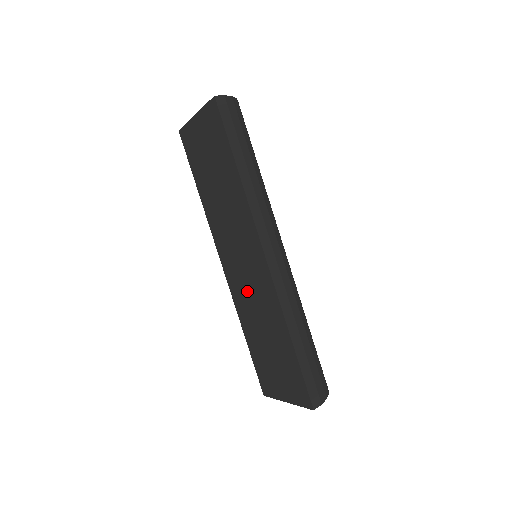
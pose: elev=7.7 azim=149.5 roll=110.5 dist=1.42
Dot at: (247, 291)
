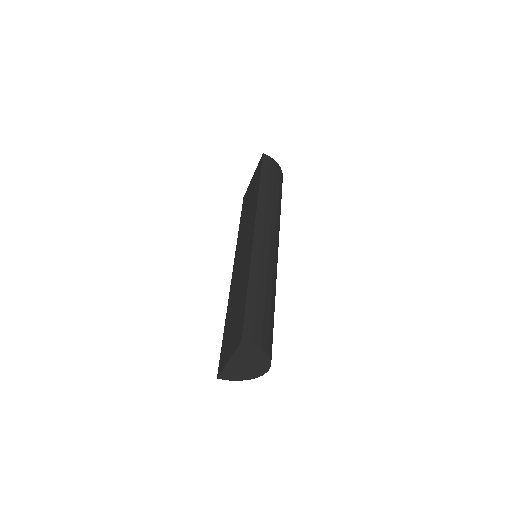
Dot at: (238, 275)
